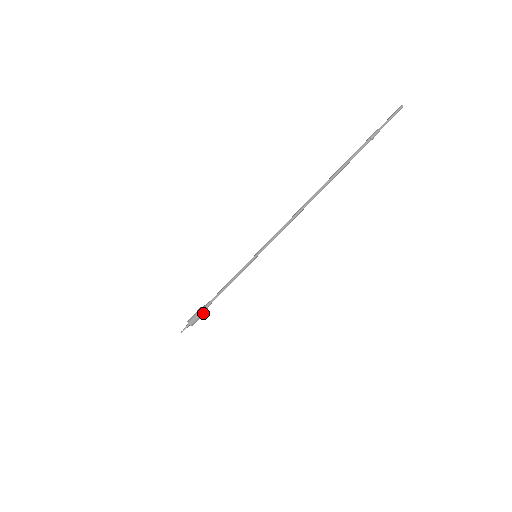
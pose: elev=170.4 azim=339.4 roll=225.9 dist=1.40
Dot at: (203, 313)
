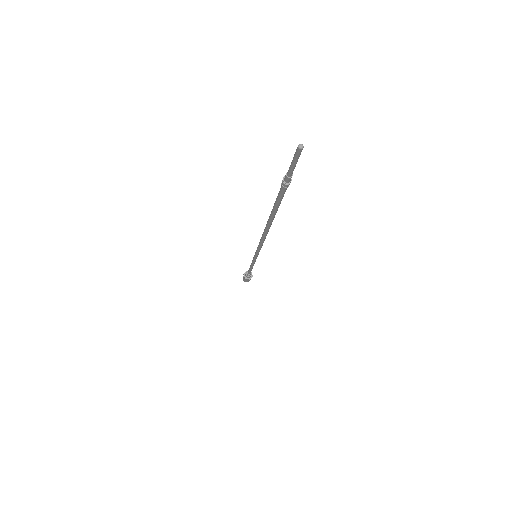
Dot at: (246, 278)
